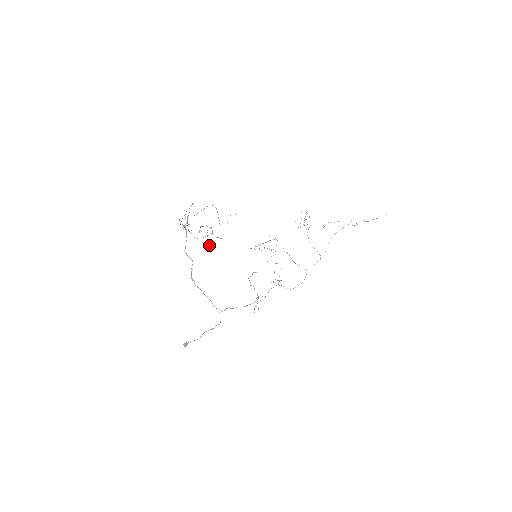
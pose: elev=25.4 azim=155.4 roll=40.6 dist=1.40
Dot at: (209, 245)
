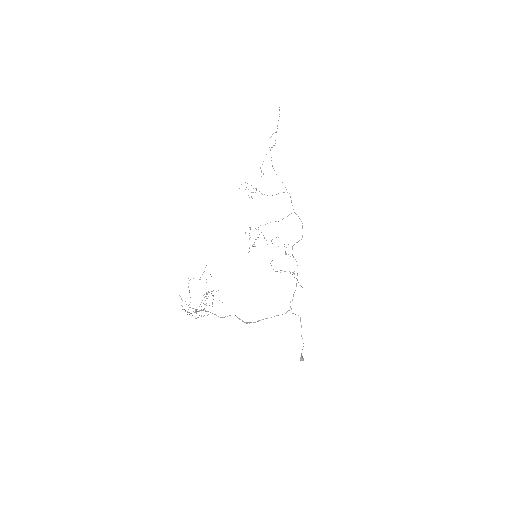
Dot at: occluded
